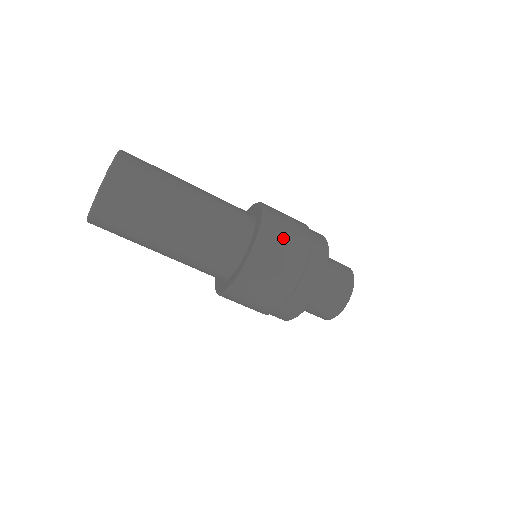
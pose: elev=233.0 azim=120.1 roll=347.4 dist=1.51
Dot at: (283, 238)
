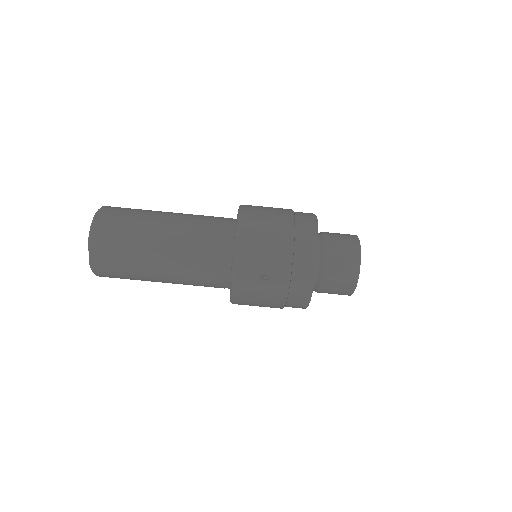
Dot at: occluded
